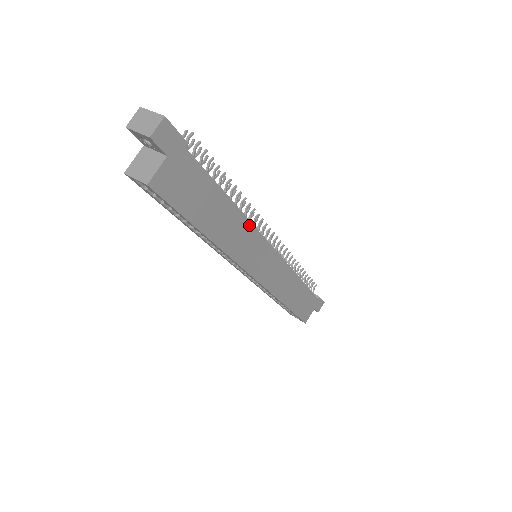
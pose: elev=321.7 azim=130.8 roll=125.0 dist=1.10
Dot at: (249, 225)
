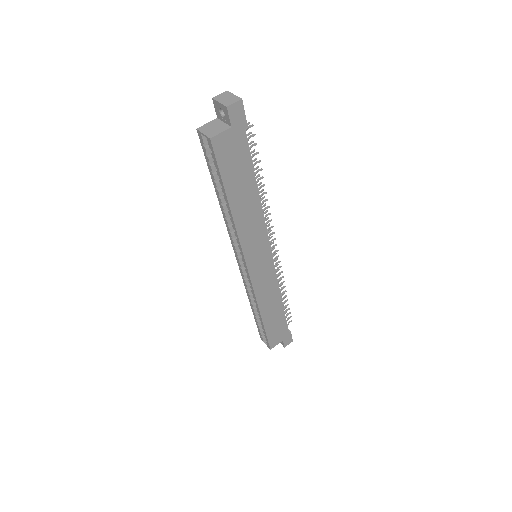
Dot at: (262, 220)
